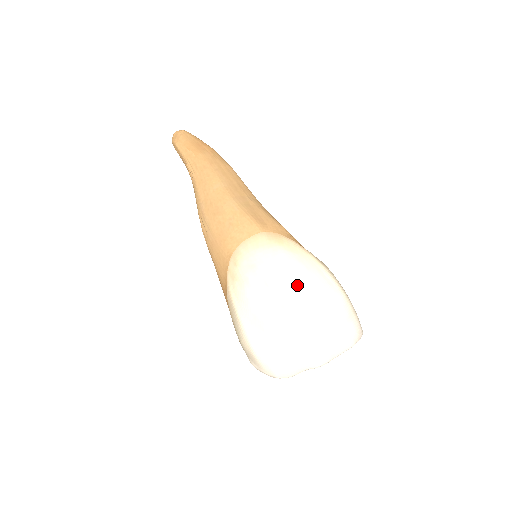
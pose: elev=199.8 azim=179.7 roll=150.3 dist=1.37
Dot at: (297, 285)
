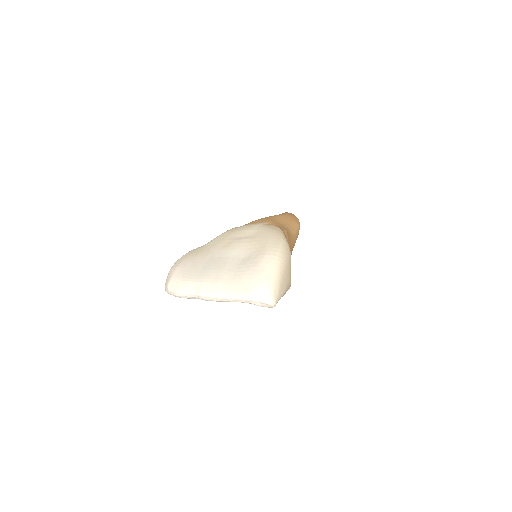
Dot at: (250, 240)
